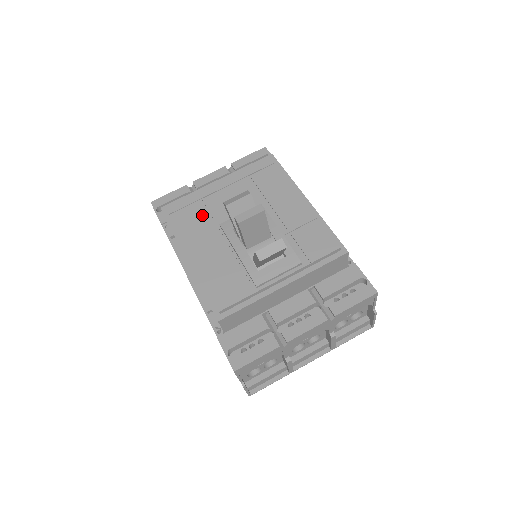
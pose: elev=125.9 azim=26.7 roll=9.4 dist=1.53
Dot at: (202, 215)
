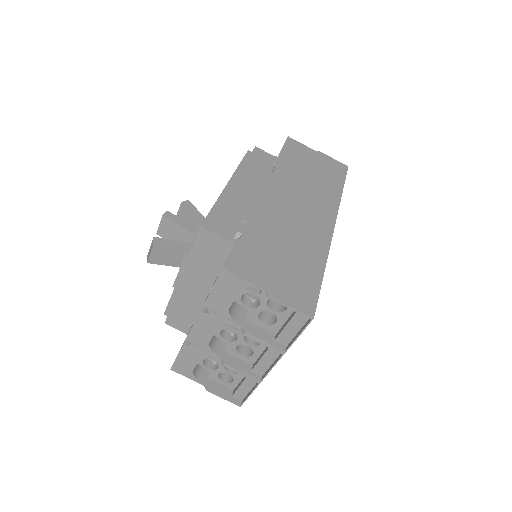
Dot at: occluded
